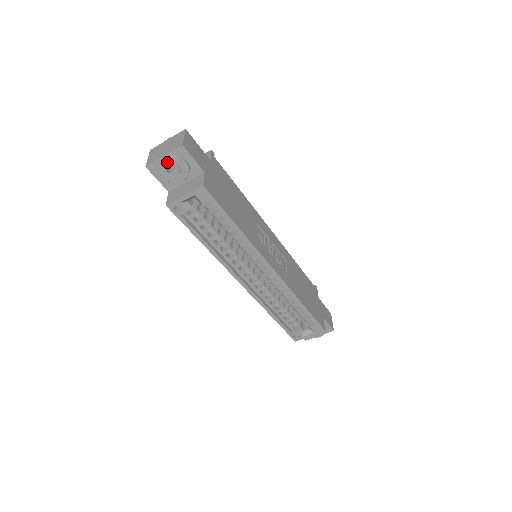
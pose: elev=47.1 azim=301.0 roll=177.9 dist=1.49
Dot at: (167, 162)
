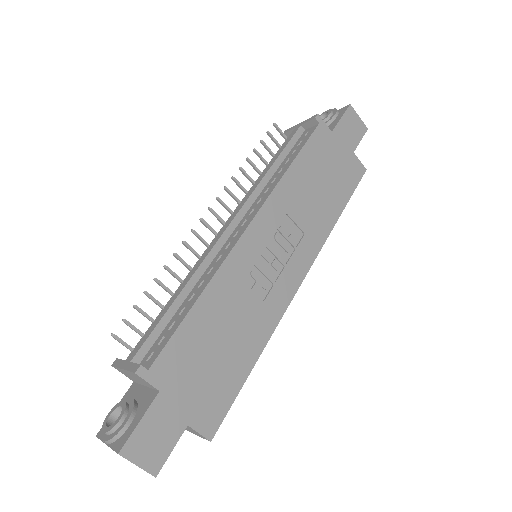
Dot at: occluded
